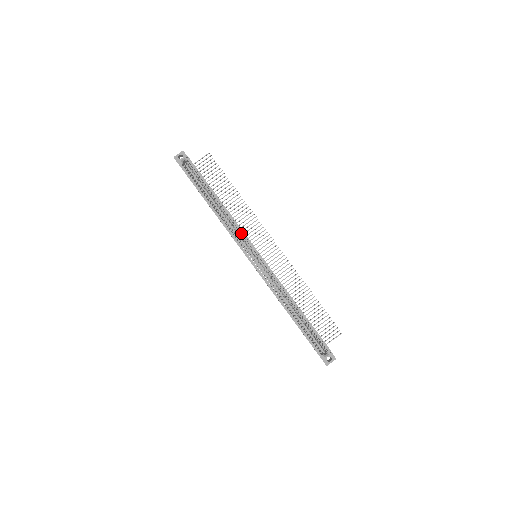
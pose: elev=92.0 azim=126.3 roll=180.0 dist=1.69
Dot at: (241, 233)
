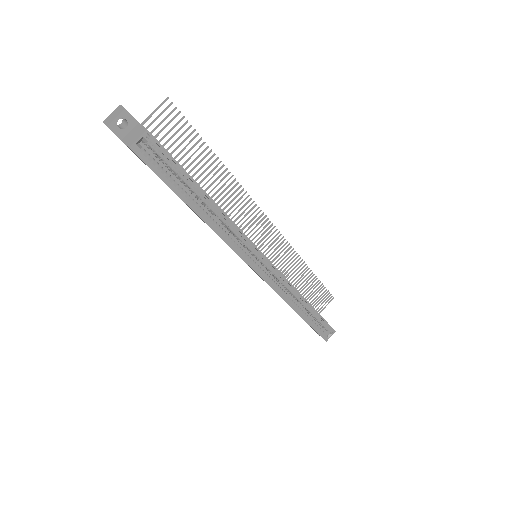
Dot at: occluded
